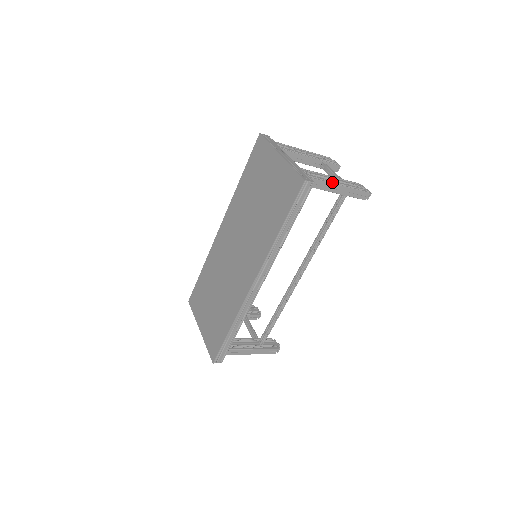
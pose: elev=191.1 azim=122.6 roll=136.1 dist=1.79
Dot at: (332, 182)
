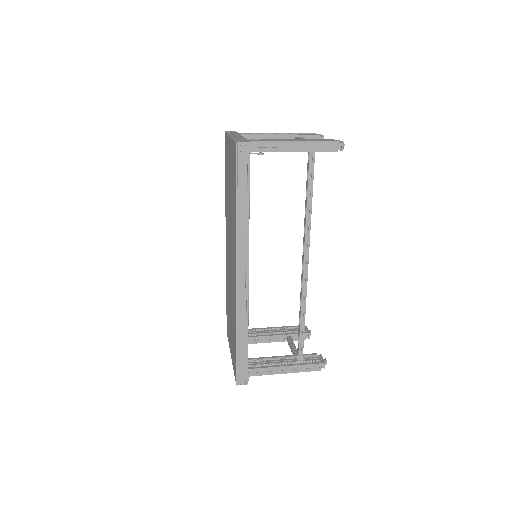
Dot at: (283, 141)
